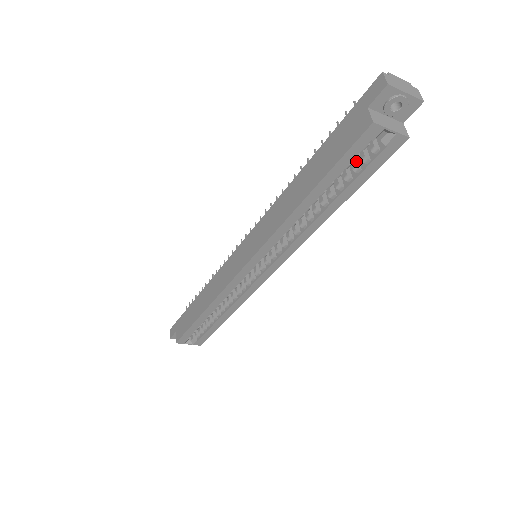
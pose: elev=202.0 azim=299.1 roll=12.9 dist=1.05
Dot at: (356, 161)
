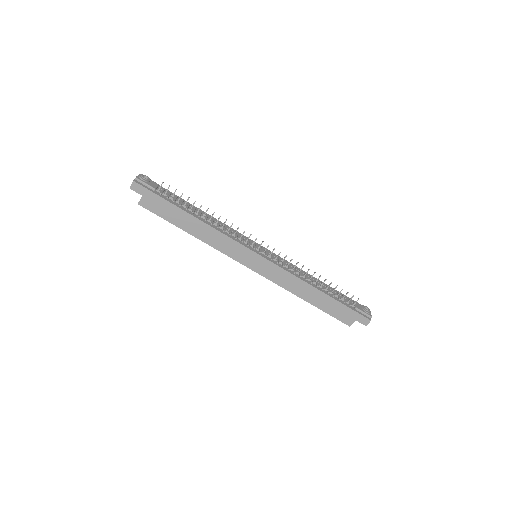
Dot at: occluded
